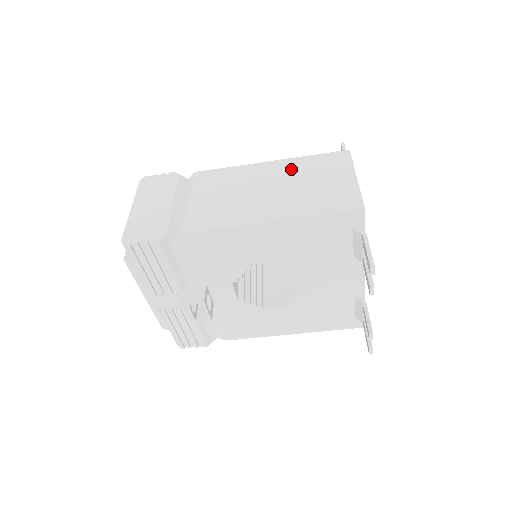
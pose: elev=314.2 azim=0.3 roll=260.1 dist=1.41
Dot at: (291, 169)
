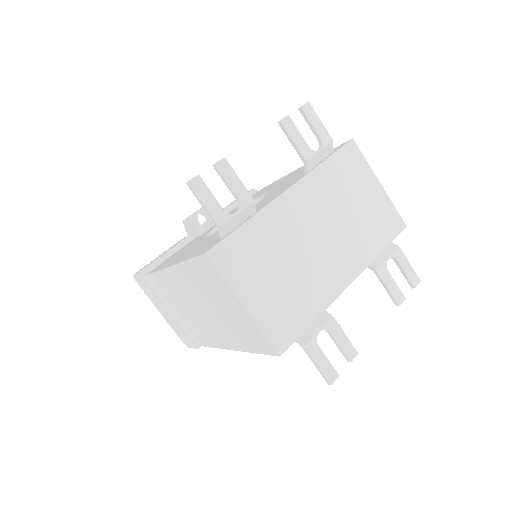
Dot at: (192, 283)
